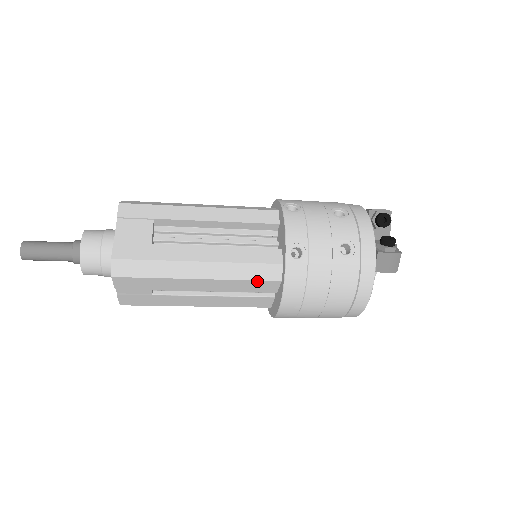
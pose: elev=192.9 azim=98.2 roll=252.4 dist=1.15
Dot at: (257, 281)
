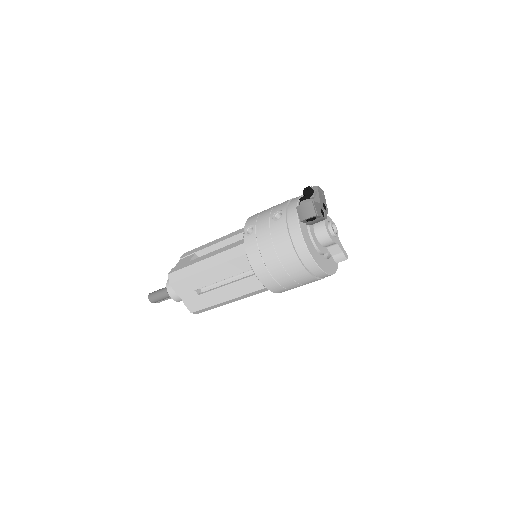
Dot at: (237, 259)
